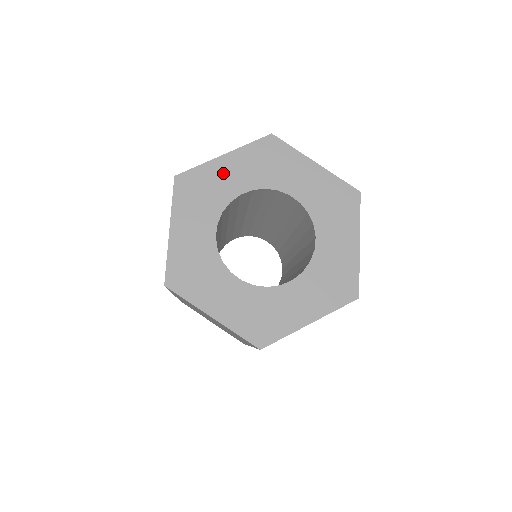
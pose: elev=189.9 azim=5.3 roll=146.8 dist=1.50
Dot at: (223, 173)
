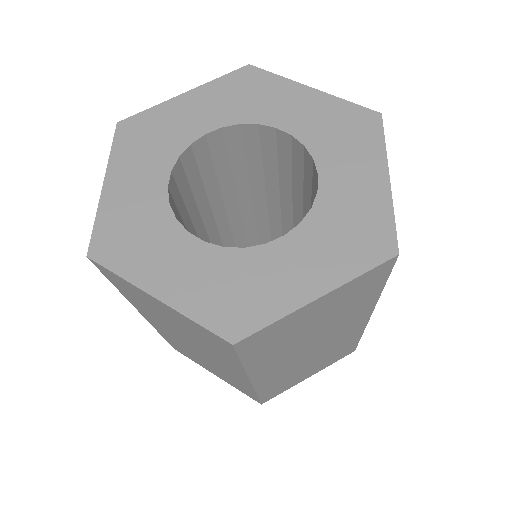
Dot at: (289, 99)
